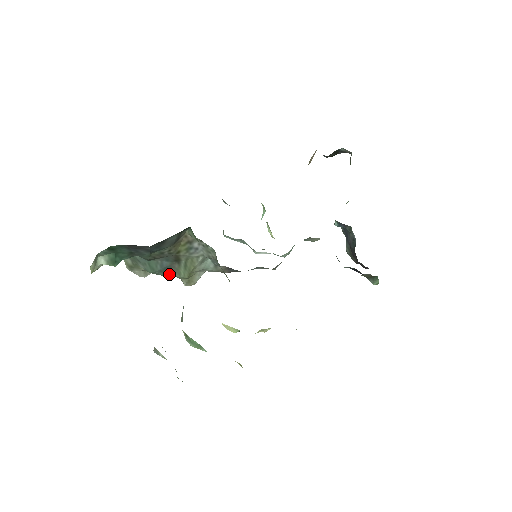
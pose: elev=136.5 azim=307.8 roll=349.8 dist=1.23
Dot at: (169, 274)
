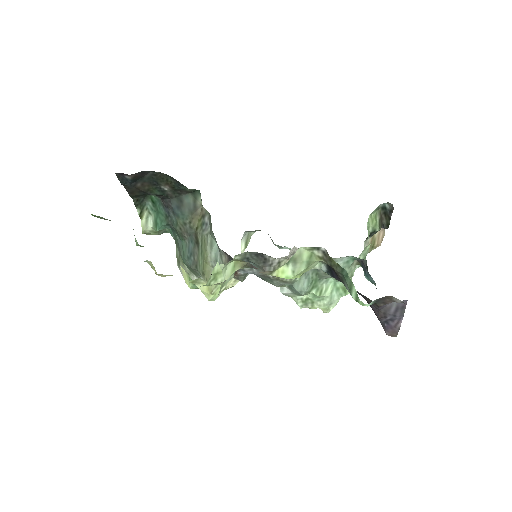
Dot at: (194, 266)
